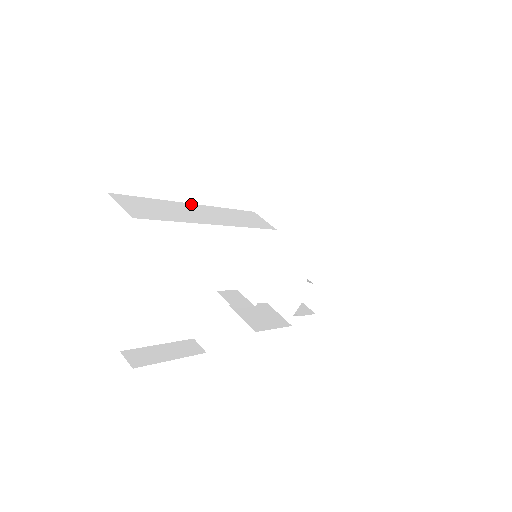
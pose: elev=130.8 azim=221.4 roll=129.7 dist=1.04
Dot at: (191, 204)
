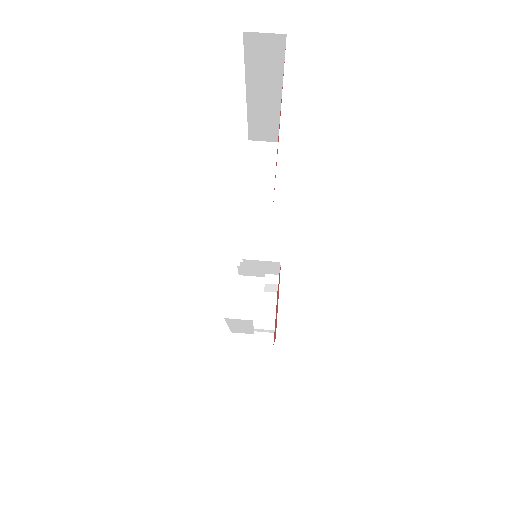
Dot at: occluded
